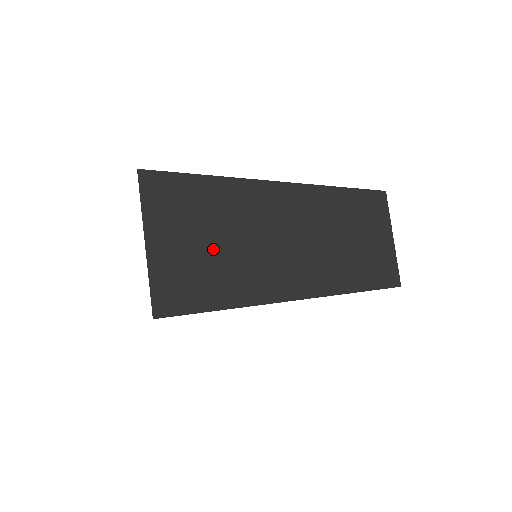
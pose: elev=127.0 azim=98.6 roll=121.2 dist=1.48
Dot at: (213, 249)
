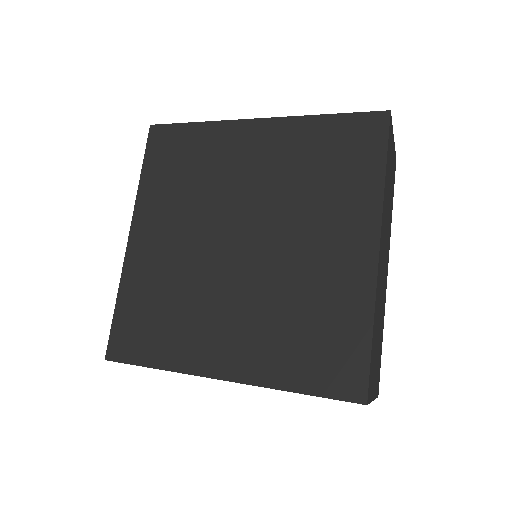
Dot at: occluded
